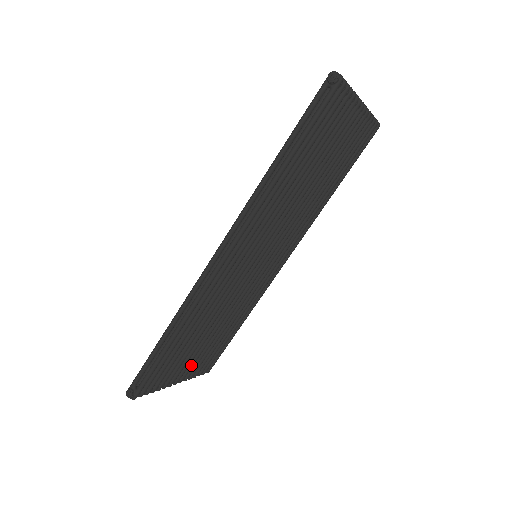
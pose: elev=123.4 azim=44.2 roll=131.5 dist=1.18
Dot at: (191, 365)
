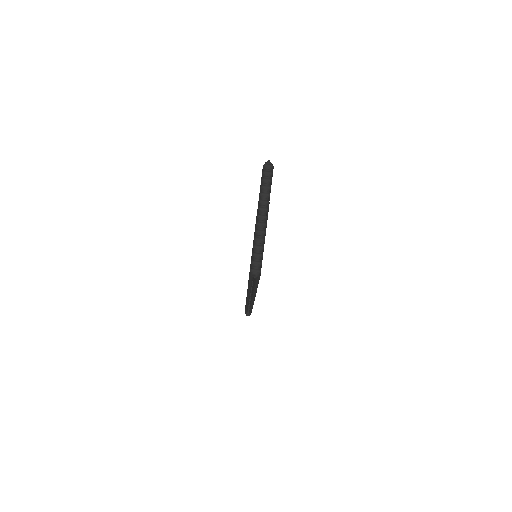
Dot at: occluded
